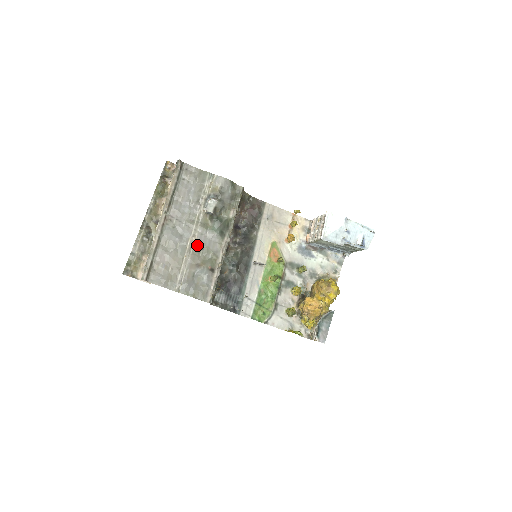
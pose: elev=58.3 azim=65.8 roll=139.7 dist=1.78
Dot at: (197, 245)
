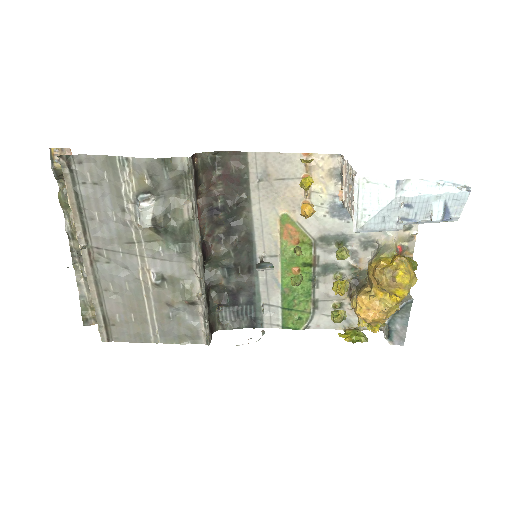
Dot at: (154, 278)
